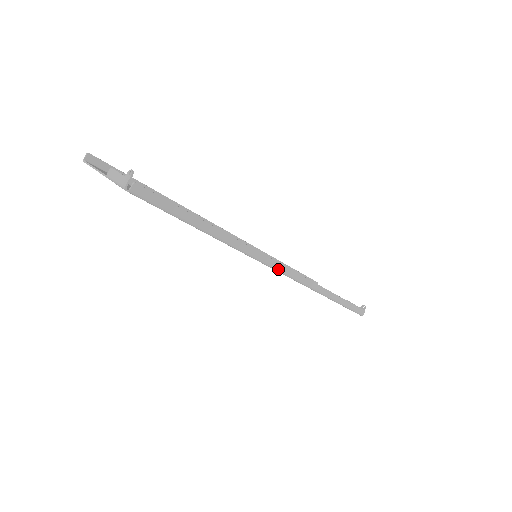
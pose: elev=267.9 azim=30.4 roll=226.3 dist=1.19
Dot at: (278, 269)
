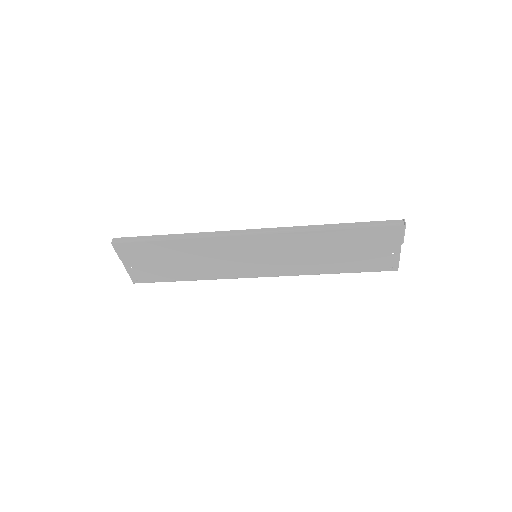
Dot at: (244, 233)
